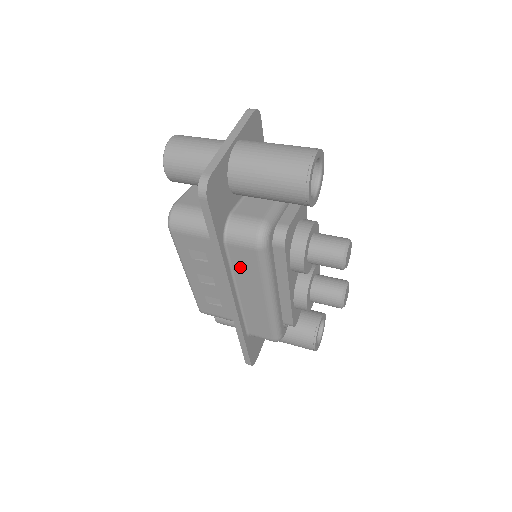
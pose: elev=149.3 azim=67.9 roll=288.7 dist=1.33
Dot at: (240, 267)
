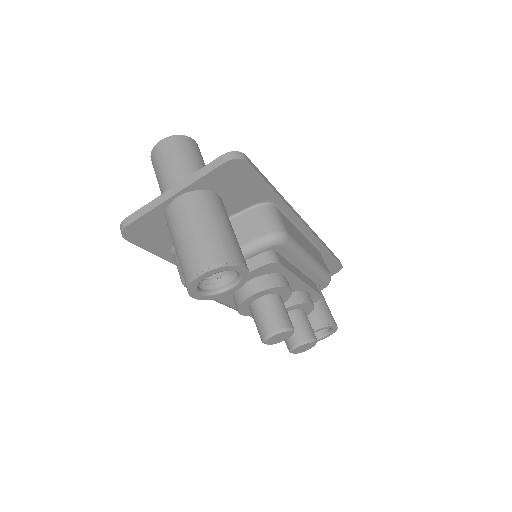
Dot at: occluded
